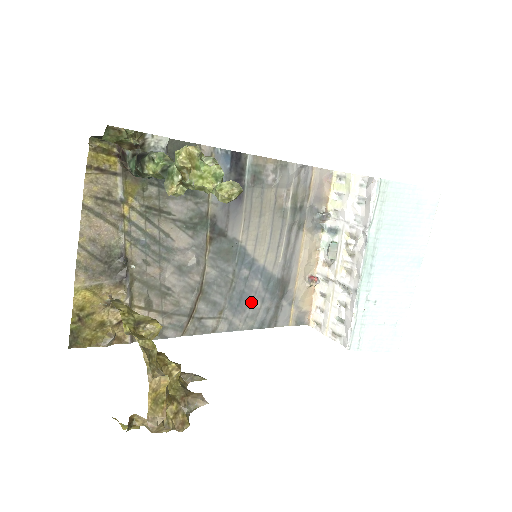
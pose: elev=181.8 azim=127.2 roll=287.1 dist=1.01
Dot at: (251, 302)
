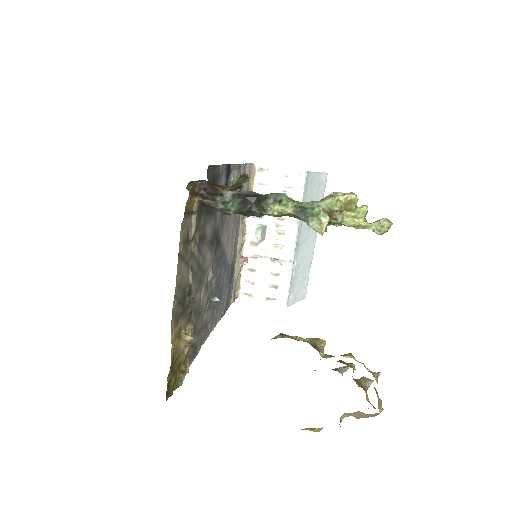
Dot at: (222, 295)
